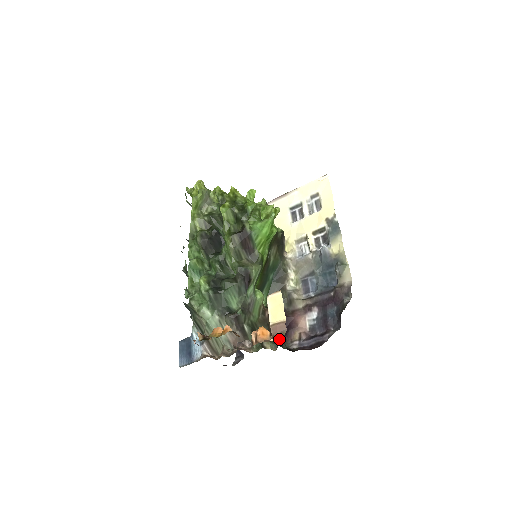
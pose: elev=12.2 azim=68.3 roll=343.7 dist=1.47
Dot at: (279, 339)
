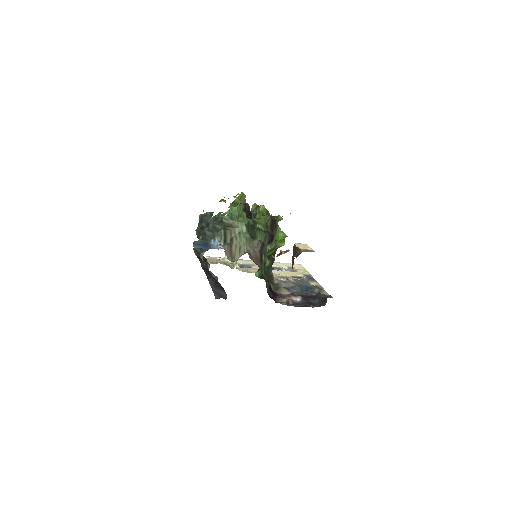
Dot at: occluded
